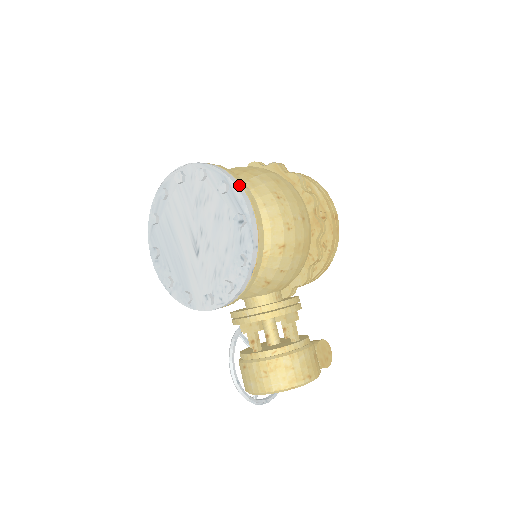
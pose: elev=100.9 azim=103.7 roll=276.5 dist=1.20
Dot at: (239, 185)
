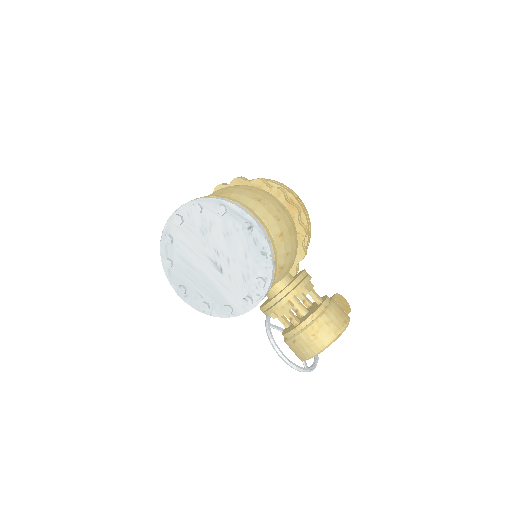
Dot at: (233, 202)
